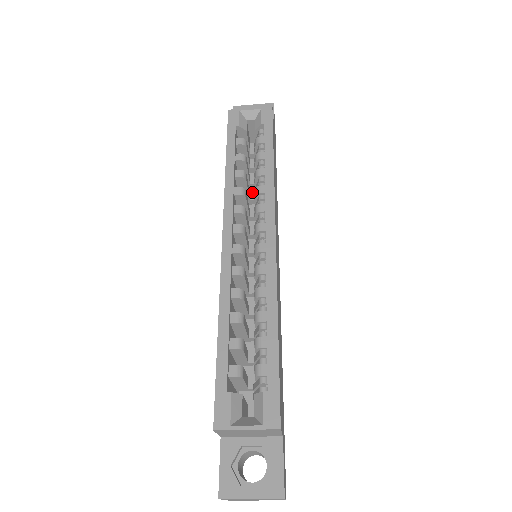
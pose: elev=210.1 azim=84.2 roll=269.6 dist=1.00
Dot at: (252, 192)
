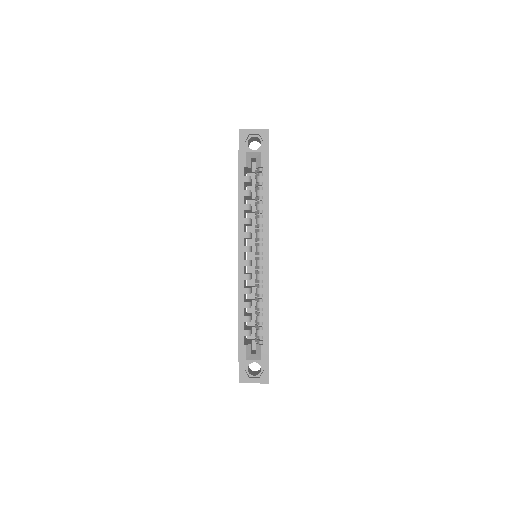
Dot at: (253, 203)
